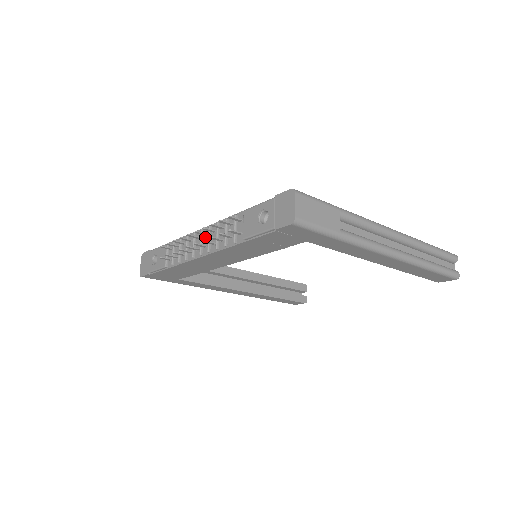
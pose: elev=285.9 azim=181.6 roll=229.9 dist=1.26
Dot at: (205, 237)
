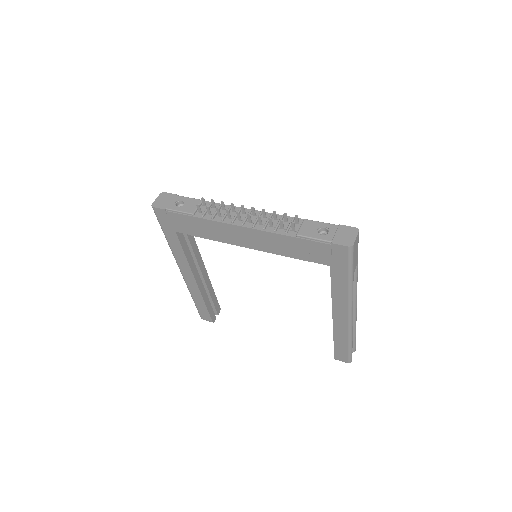
Dot at: (252, 216)
